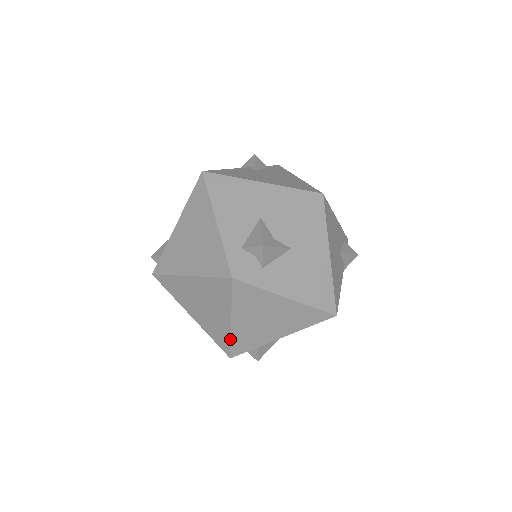
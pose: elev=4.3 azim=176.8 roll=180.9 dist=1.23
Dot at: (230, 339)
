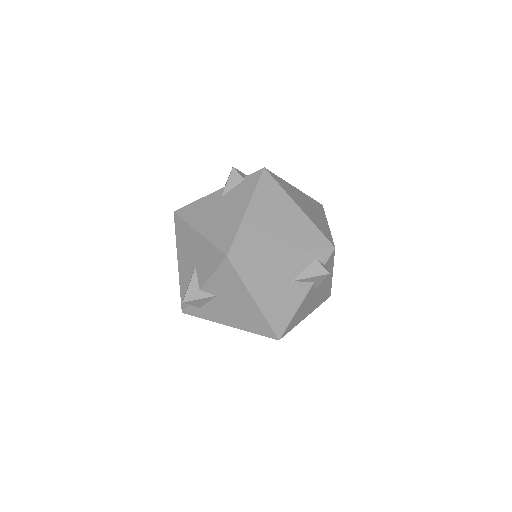
Dot at: occluded
